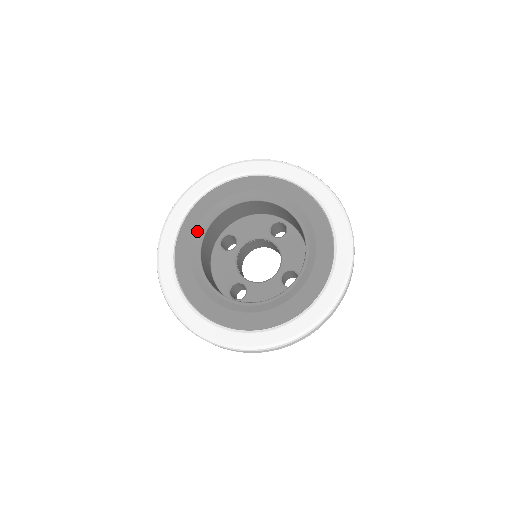
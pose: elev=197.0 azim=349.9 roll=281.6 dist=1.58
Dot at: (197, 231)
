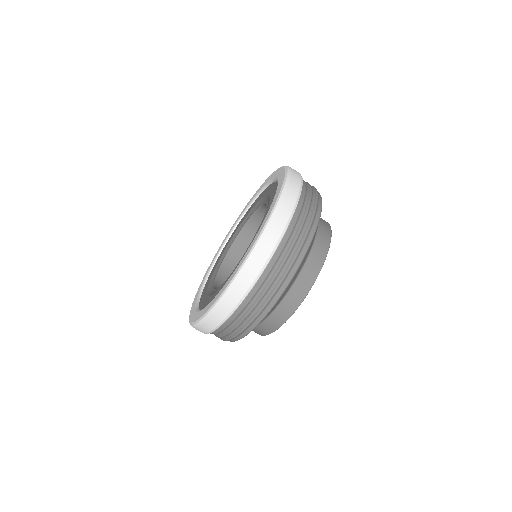
Dot at: (213, 276)
